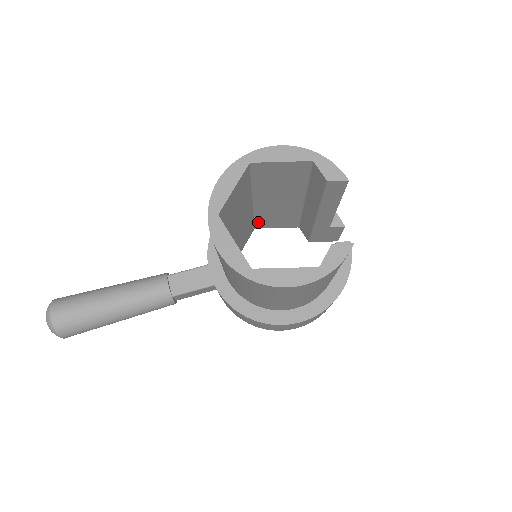
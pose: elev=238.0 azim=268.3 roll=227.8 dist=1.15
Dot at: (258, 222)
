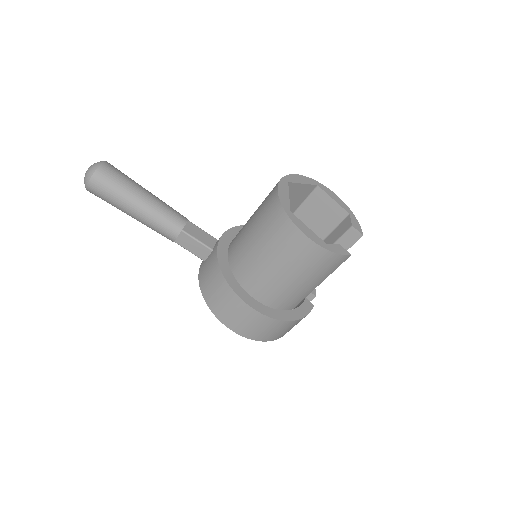
Dot at: occluded
